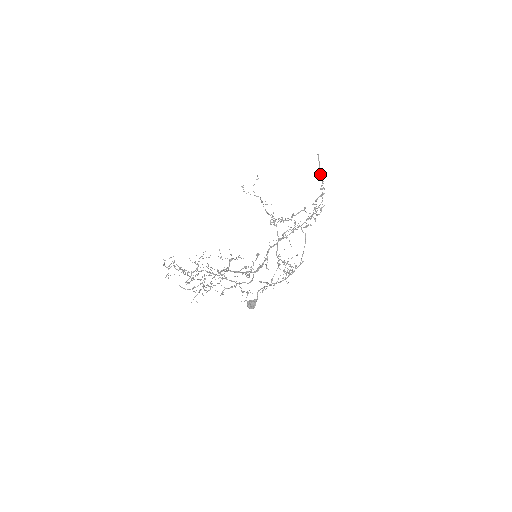
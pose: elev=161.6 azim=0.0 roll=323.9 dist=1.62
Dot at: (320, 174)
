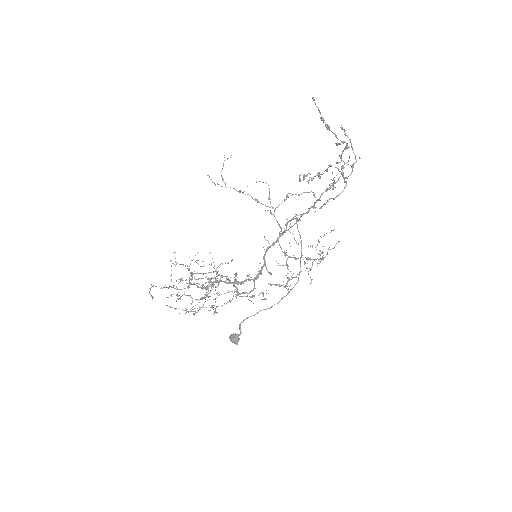
Dot at: (326, 126)
